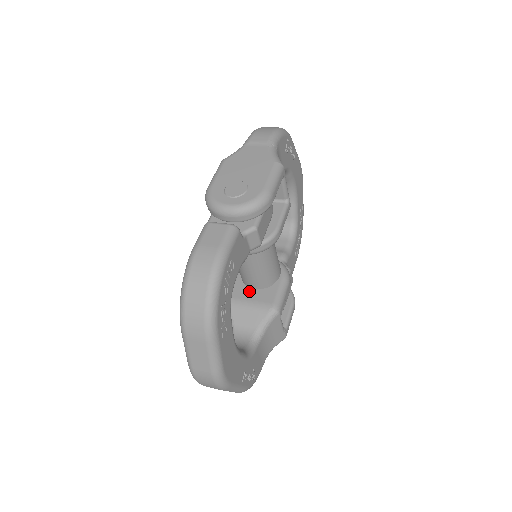
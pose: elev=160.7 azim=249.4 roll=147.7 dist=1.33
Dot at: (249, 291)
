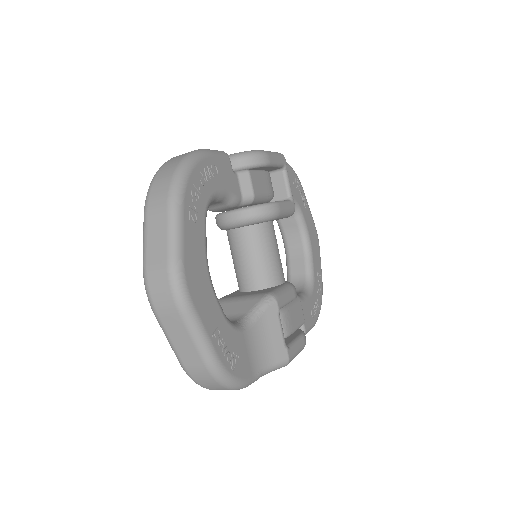
Dot at: (245, 293)
